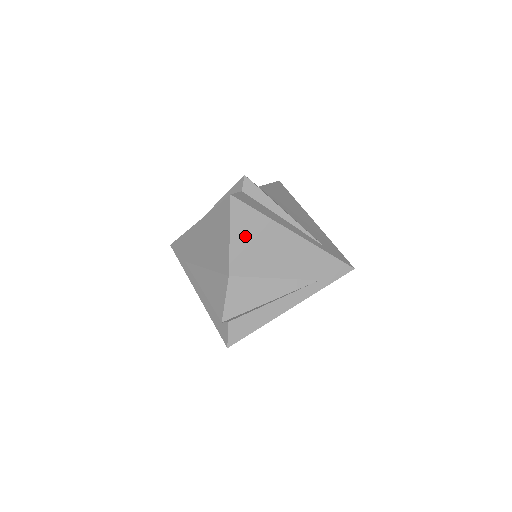
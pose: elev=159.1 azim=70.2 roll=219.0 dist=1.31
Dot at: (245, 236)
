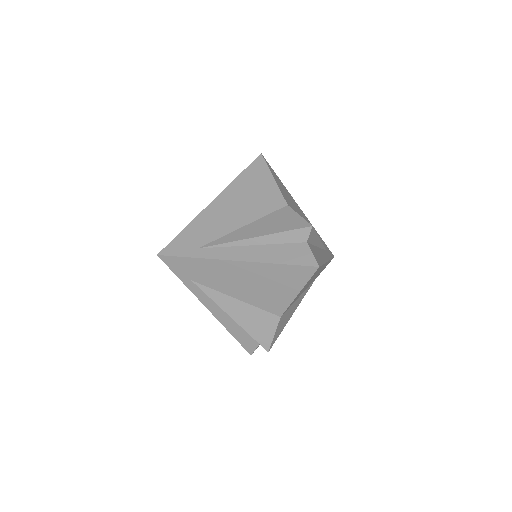
Dot at: (280, 186)
